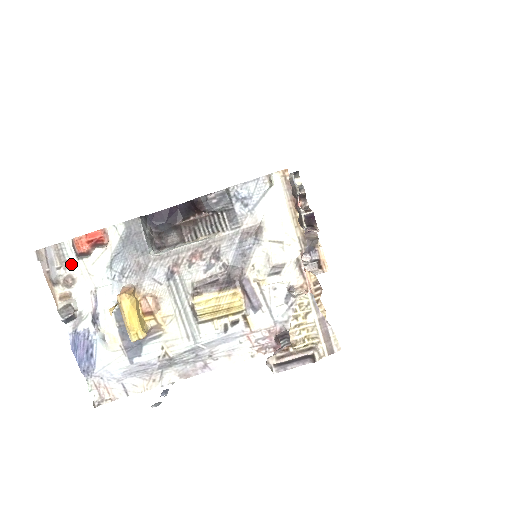
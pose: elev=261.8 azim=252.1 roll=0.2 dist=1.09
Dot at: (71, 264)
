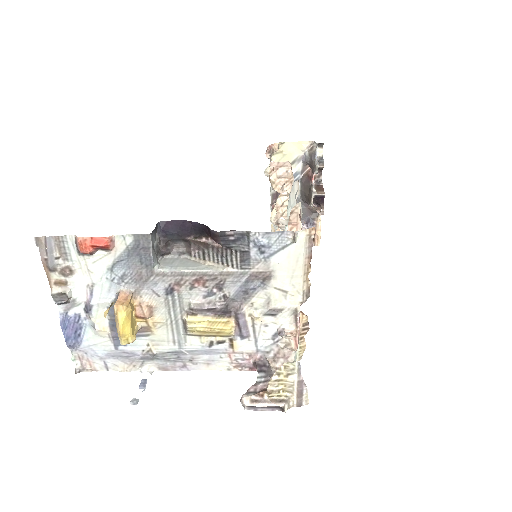
Dot at: (71, 257)
